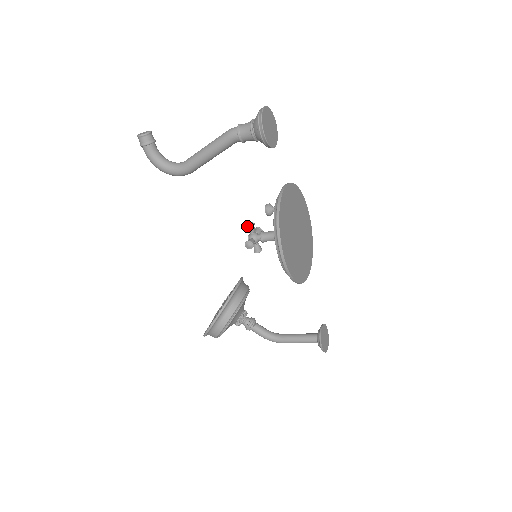
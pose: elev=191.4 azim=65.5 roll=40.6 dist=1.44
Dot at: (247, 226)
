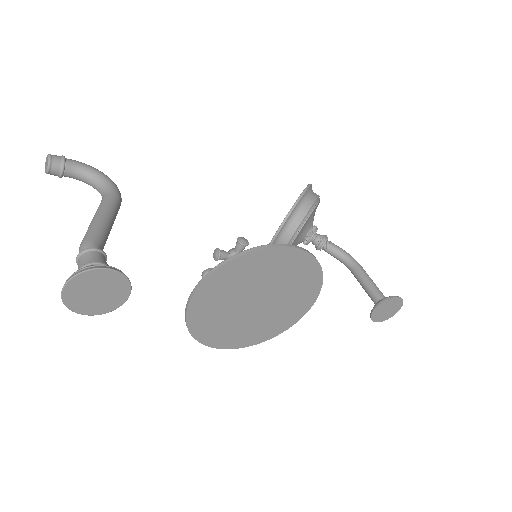
Dot at: (213, 257)
